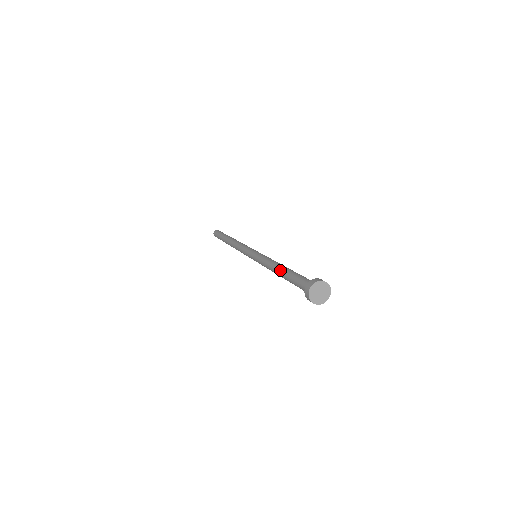
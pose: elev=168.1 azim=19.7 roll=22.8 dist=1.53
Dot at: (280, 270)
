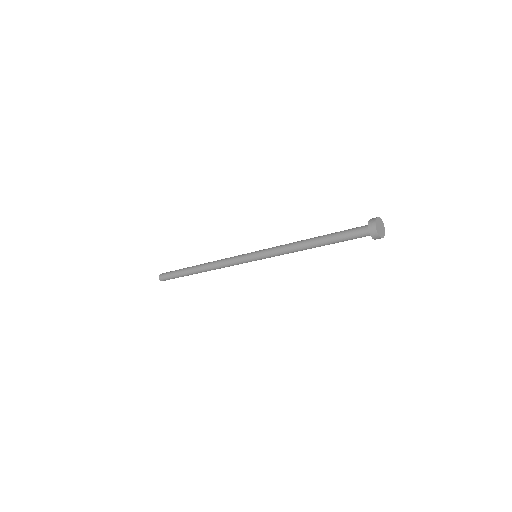
Dot at: (314, 237)
